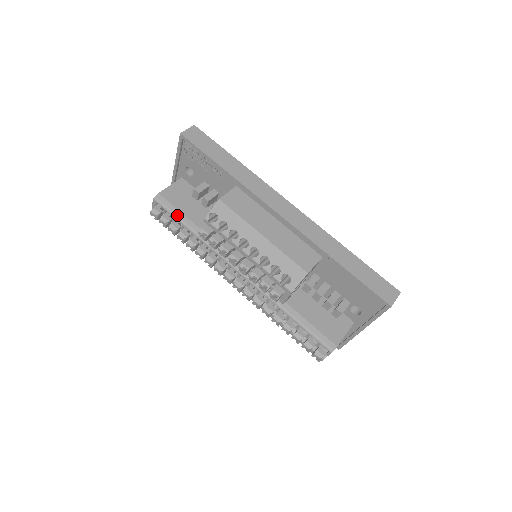
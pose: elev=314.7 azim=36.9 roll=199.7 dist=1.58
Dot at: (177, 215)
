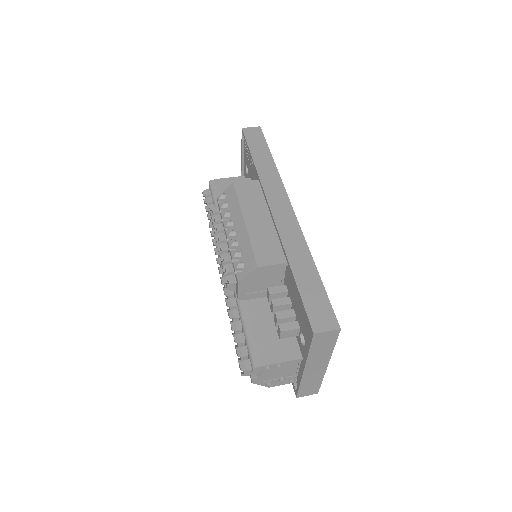
Dot at: (215, 199)
